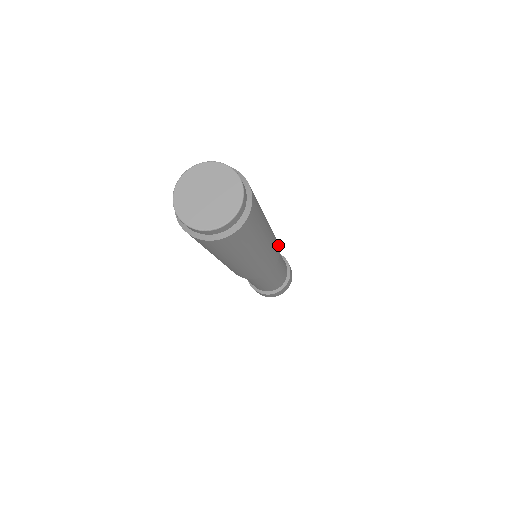
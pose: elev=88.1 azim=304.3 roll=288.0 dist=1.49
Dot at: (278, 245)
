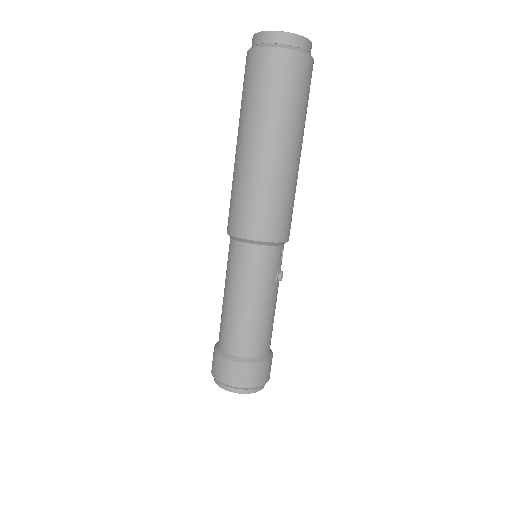
Dot at: (284, 235)
